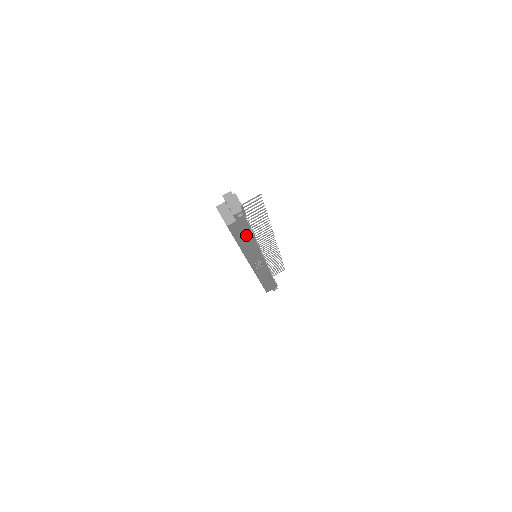
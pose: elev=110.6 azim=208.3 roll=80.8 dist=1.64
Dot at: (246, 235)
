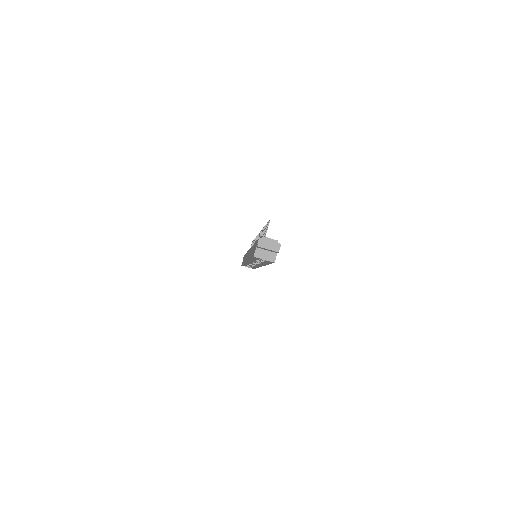
Dot at: occluded
